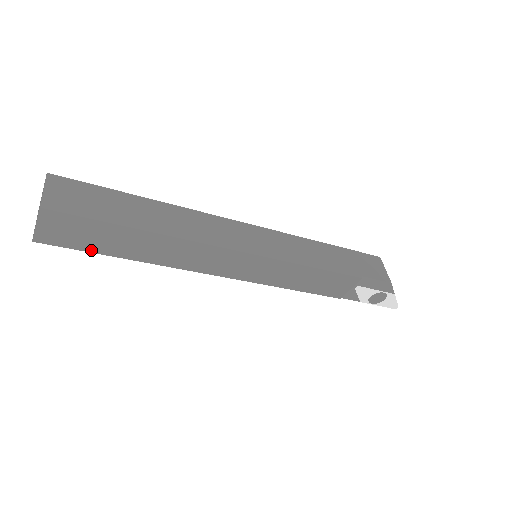
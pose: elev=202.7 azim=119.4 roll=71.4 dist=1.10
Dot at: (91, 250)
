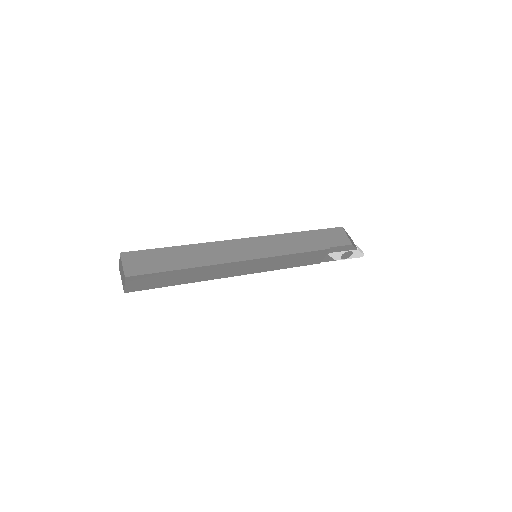
Dot at: (157, 287)
